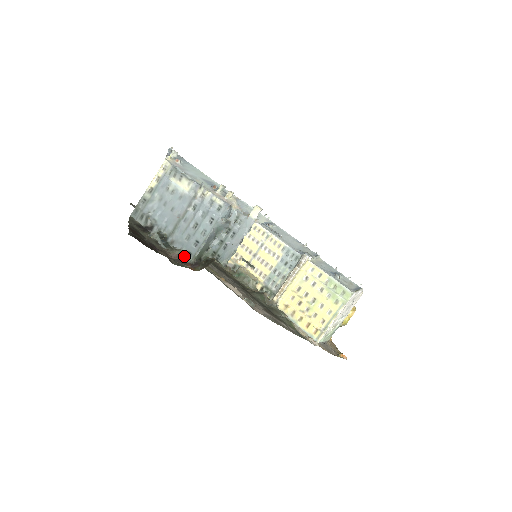
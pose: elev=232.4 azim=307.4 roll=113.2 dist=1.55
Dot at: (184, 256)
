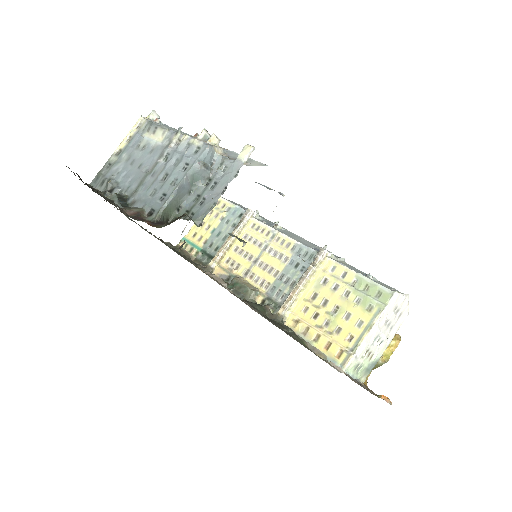
Dot at: (145, 215)
